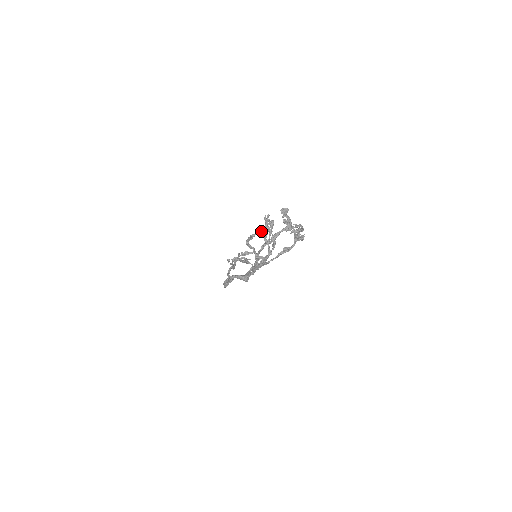
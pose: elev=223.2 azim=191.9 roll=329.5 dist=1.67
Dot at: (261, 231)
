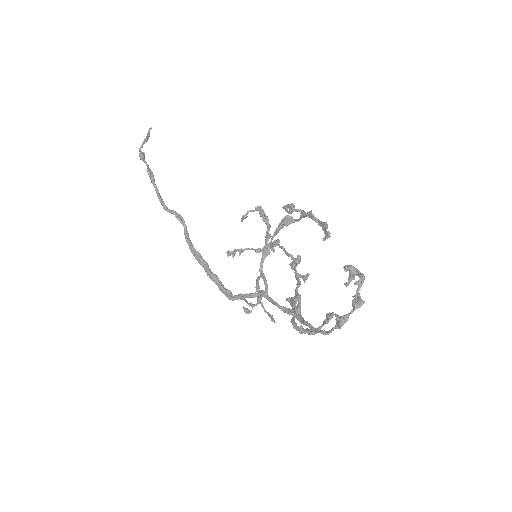
Dot at: (322, 326)
